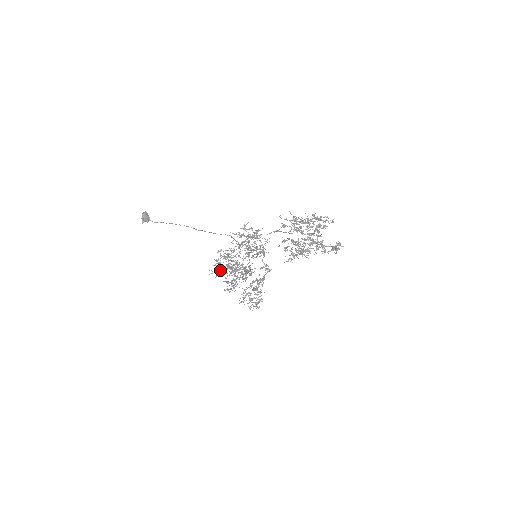
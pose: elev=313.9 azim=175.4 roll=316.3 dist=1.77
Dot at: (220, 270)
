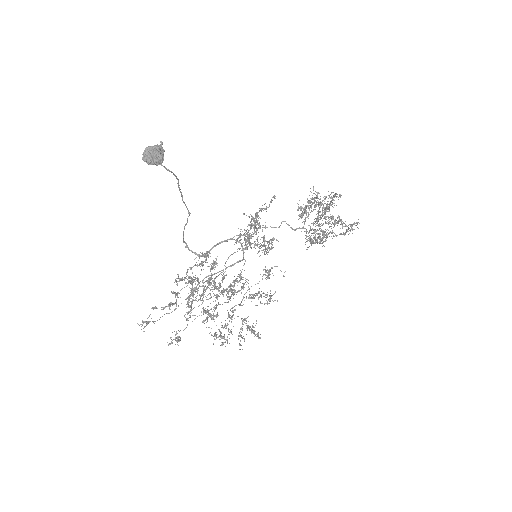
Dot at: (172, 303)
